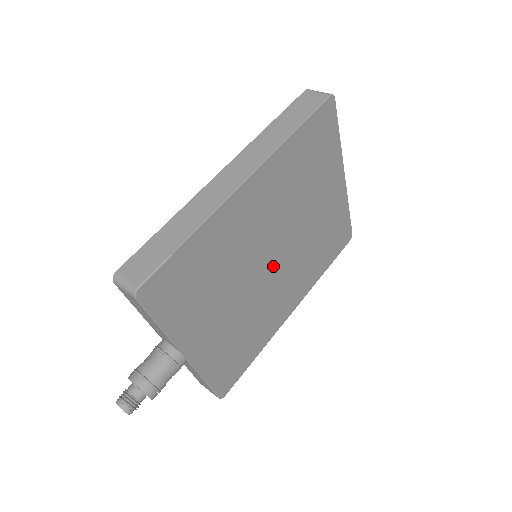
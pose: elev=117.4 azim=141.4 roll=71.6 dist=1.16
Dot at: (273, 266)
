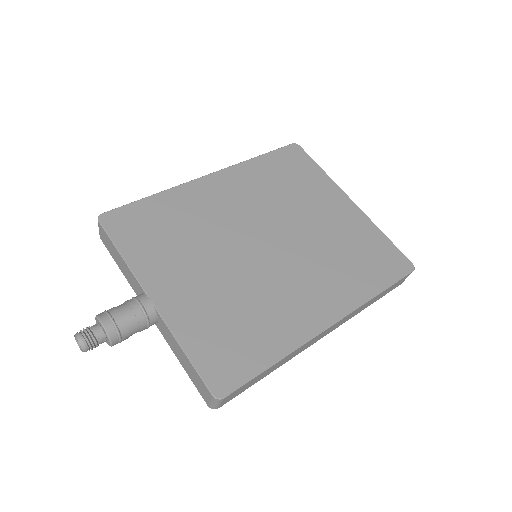
Dot at: (268, 252)
